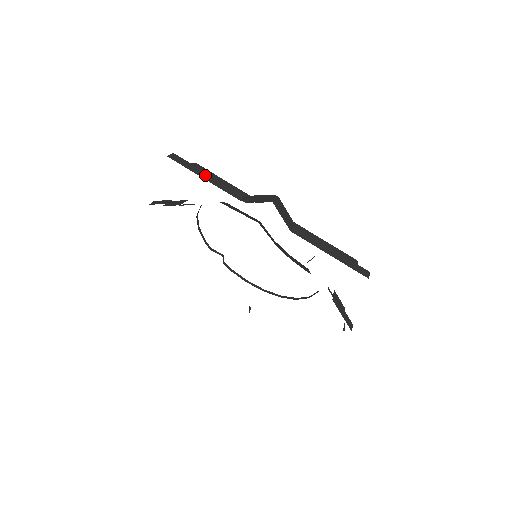
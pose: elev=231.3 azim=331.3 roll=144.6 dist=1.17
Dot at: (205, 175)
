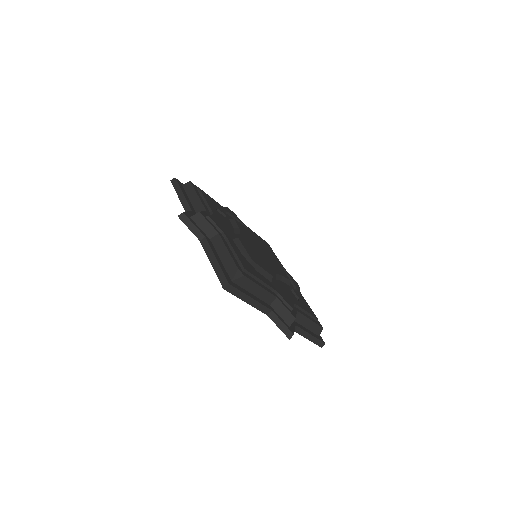
Dot at: (249, 300)
